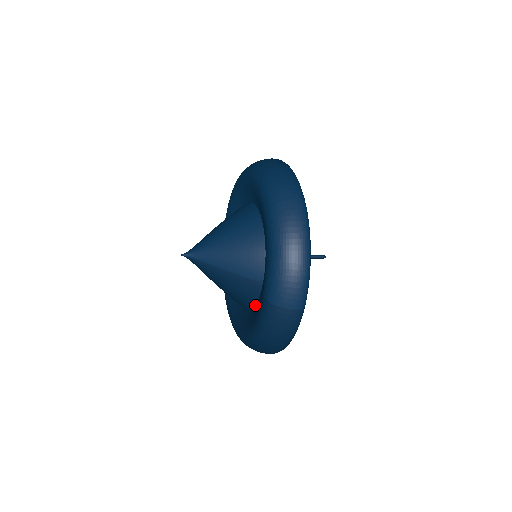
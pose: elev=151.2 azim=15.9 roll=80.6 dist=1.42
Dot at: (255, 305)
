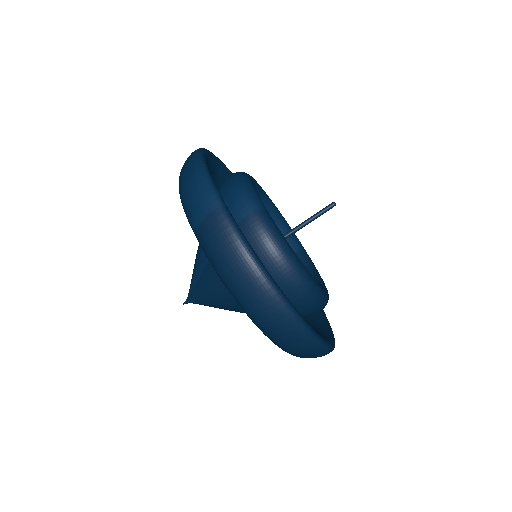
Dot at: occluded
